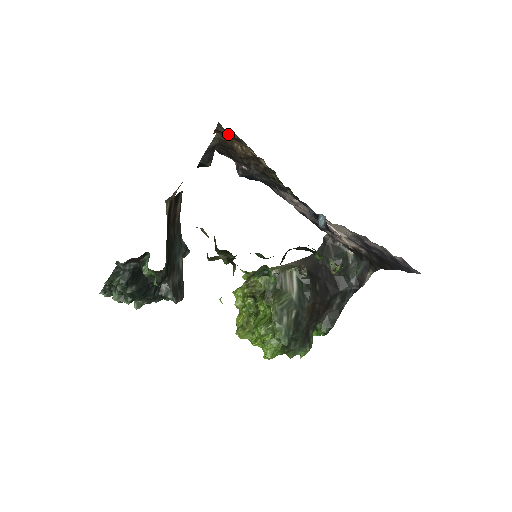
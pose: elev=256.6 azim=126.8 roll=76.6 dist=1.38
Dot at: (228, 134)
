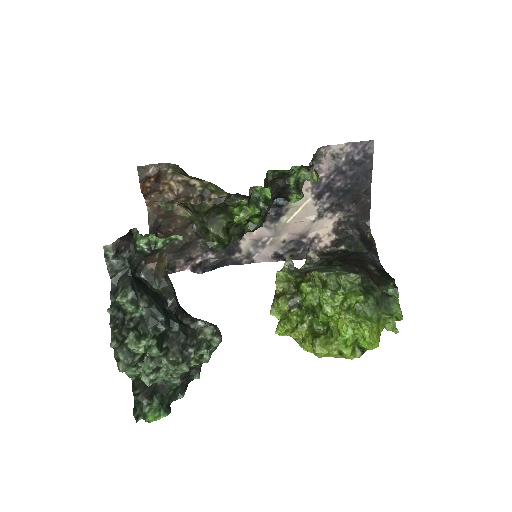
Dot at: (150, 172)
